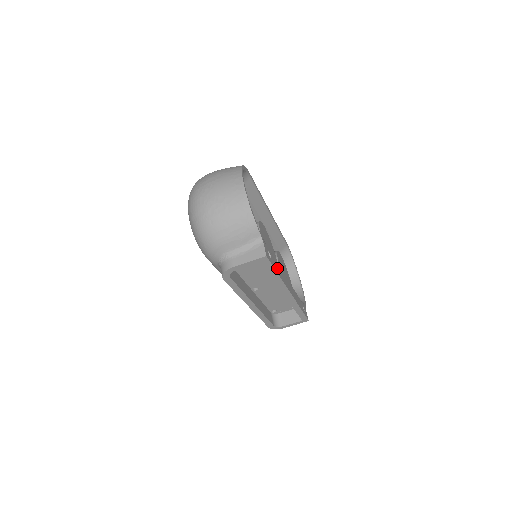
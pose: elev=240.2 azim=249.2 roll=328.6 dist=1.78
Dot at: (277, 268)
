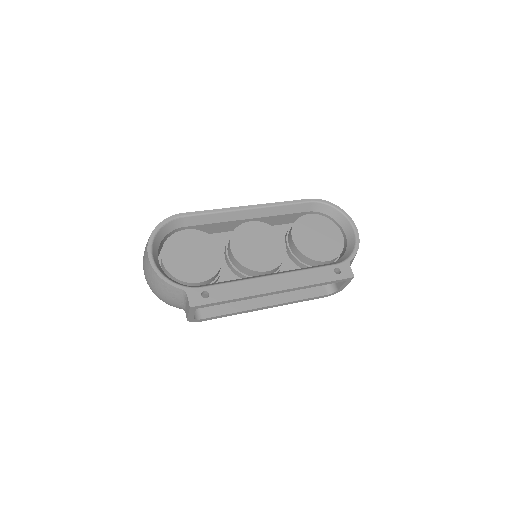
Dot at: (230, 292)
